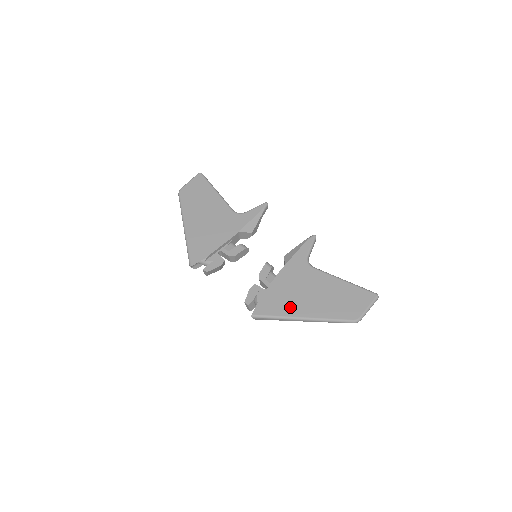
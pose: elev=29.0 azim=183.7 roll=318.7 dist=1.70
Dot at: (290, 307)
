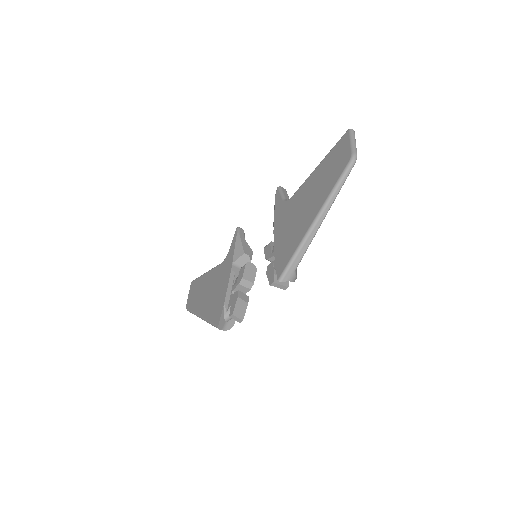
Dot at: (298, 233)
